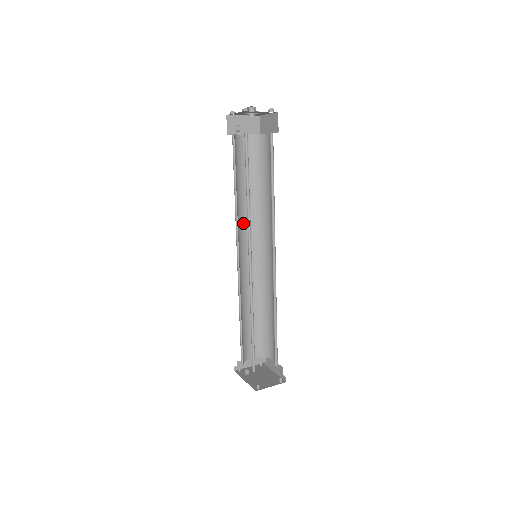
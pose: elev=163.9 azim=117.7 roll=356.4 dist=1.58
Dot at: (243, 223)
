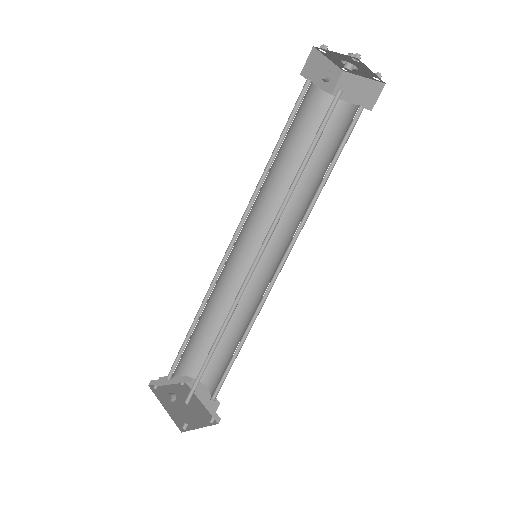
Dot at: (256, 204)
